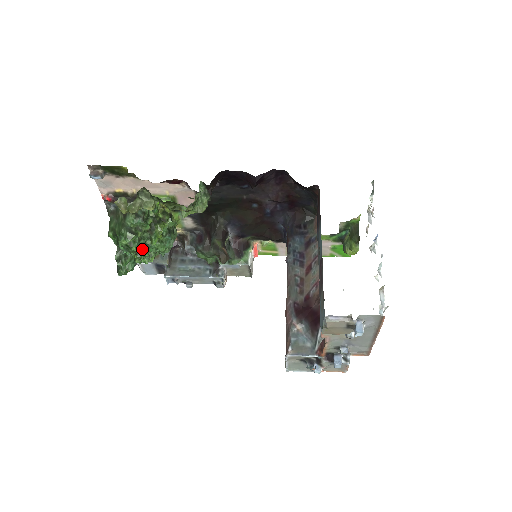
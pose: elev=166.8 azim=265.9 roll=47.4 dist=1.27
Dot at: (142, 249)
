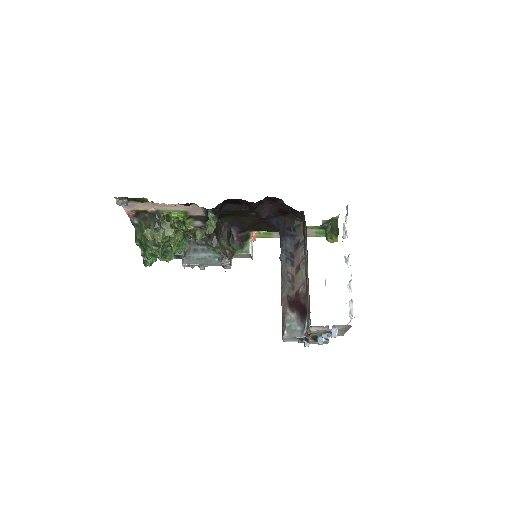
Dot at: (165, 255)
